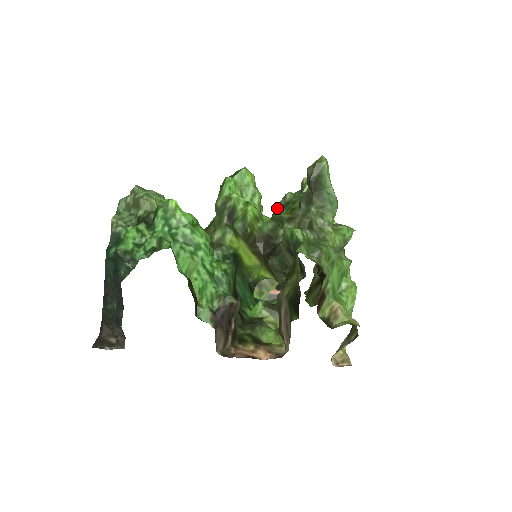
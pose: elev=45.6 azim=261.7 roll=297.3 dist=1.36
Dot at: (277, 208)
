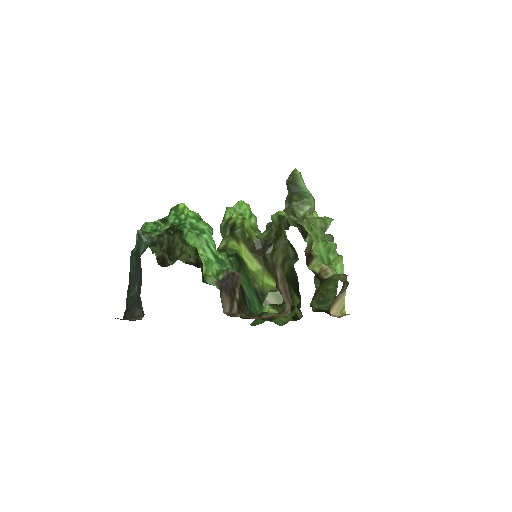
Dot at: occluded
